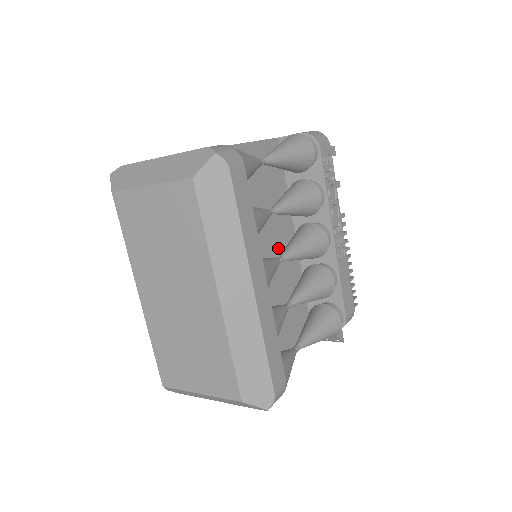
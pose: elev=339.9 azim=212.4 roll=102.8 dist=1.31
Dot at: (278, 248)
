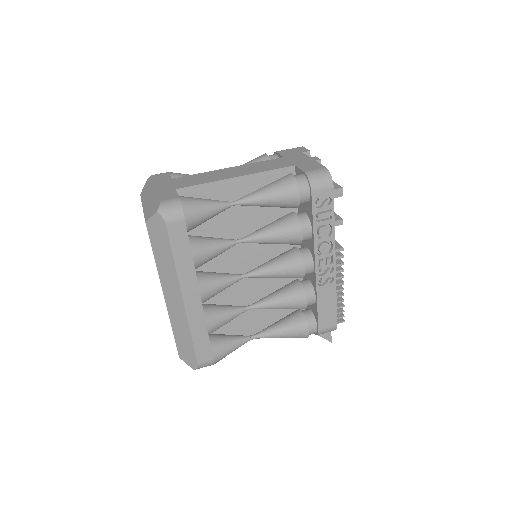
Dot at: (271, 257)
